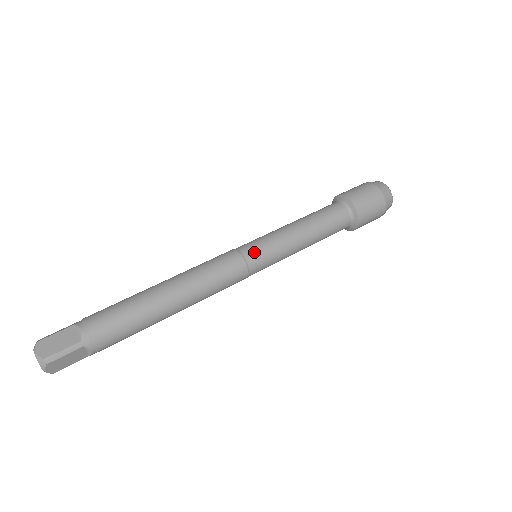
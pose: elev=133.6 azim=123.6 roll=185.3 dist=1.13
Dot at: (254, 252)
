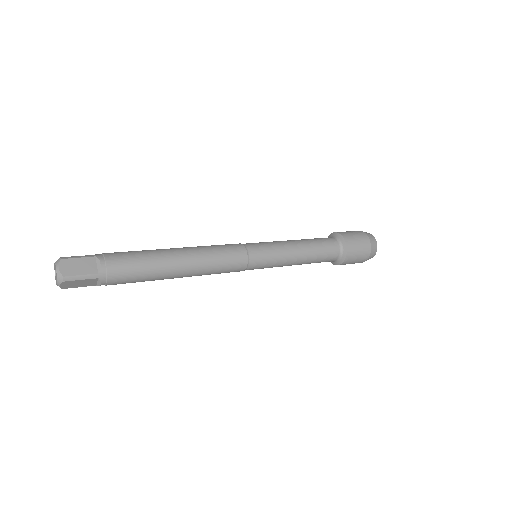
Dot at: (258, 254)
